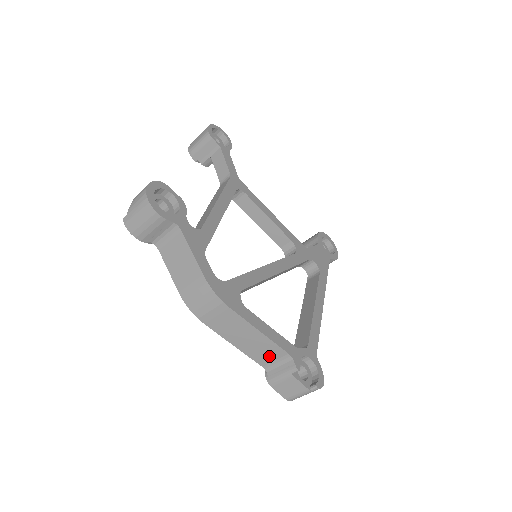
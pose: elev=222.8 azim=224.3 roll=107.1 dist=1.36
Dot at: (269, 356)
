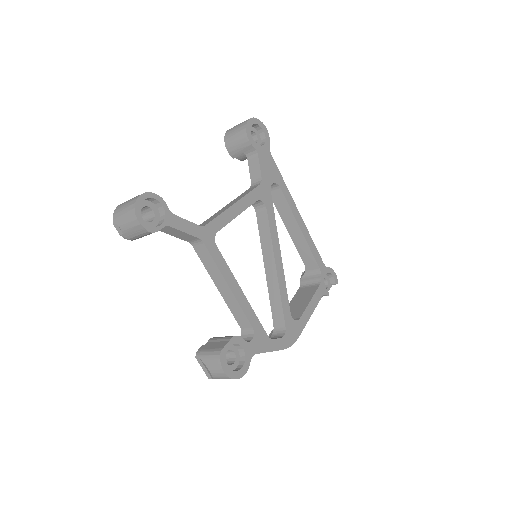
Dot at: occluded
